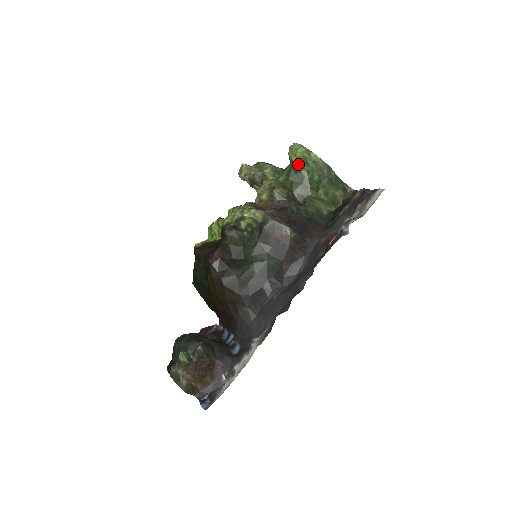
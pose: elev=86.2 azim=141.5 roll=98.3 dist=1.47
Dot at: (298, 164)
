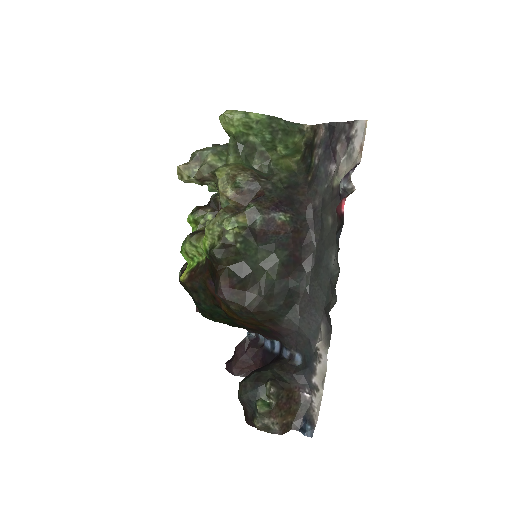
Dot at: (241, 134)
